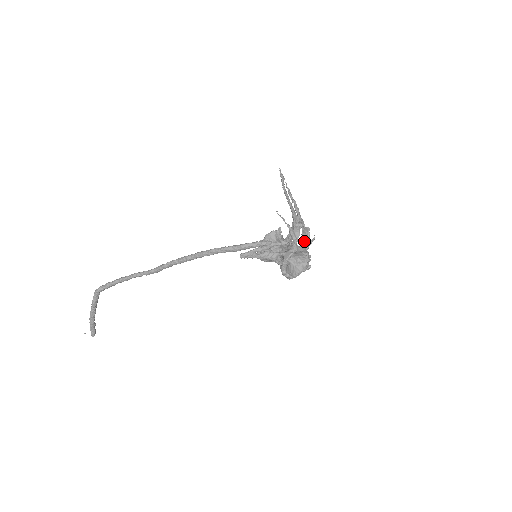
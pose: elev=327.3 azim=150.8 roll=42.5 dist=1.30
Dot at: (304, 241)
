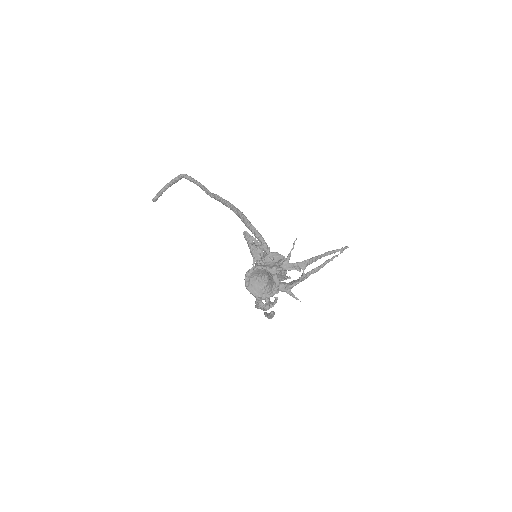
Dot at: (287, 284)
